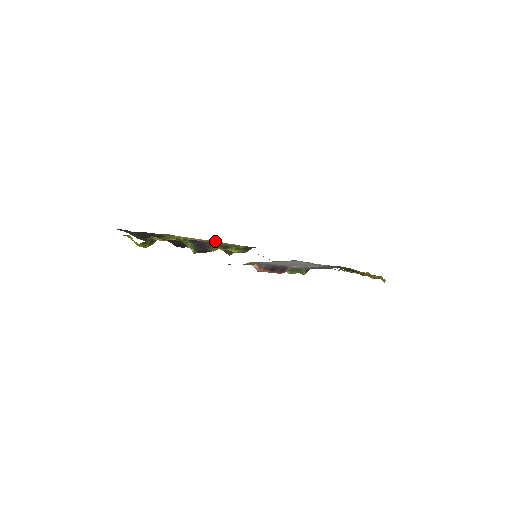
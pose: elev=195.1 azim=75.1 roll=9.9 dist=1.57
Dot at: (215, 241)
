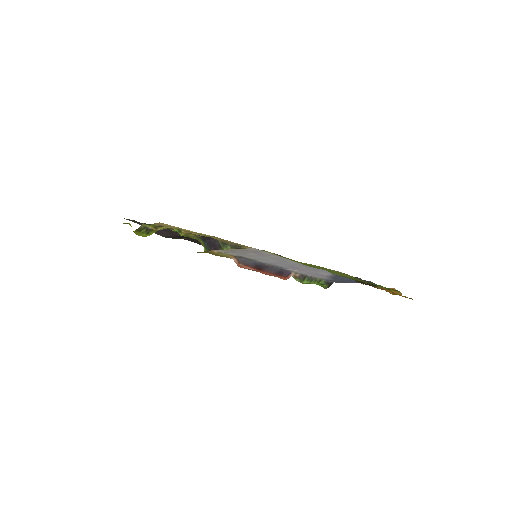
Dot at: (217, 237)
